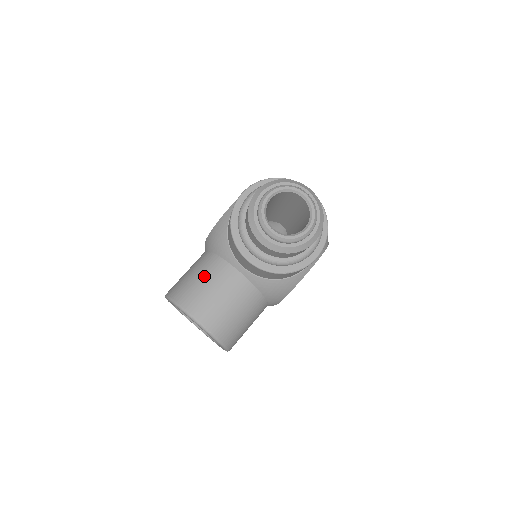
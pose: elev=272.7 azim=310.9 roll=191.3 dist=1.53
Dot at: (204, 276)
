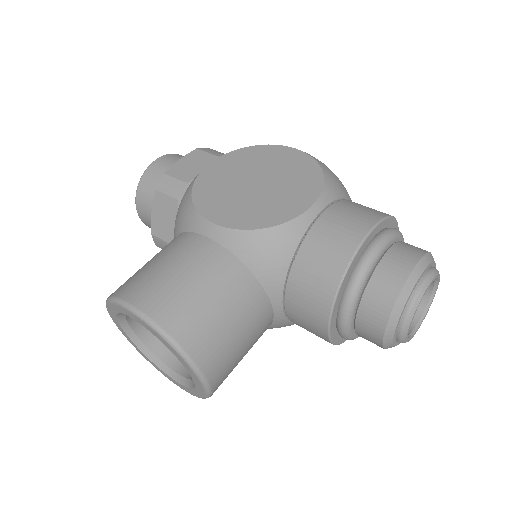
Dot at: (234, 311)
